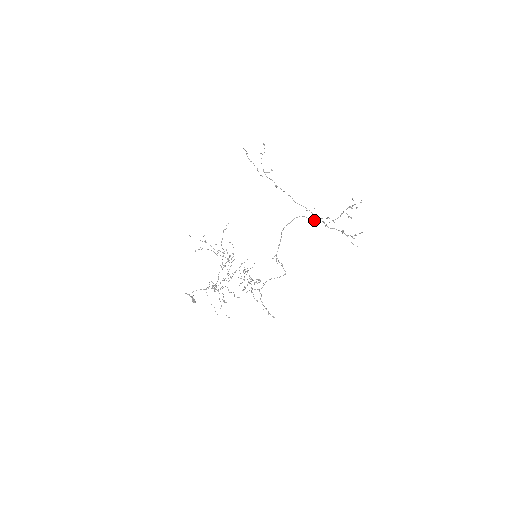
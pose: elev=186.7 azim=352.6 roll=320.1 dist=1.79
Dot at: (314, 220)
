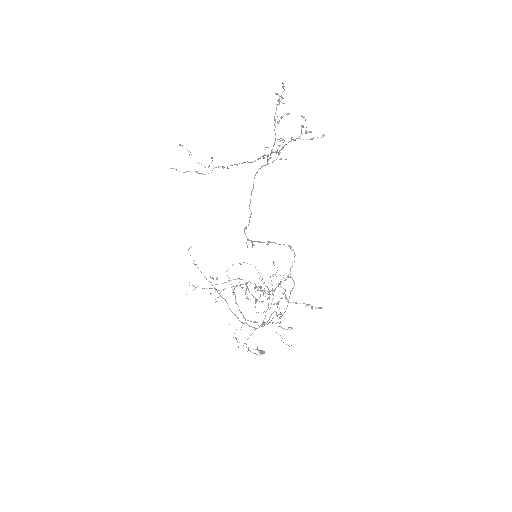
Dot at: (276, 159)
